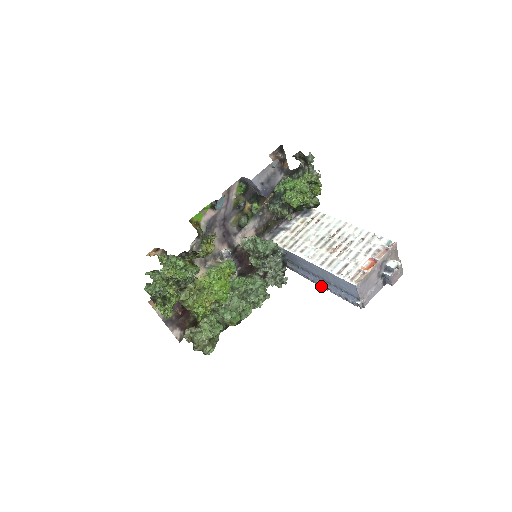
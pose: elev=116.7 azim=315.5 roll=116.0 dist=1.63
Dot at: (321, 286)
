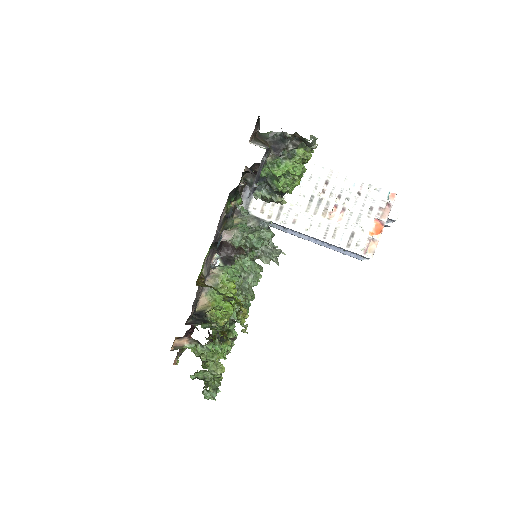
Dot at: (315, 243)
